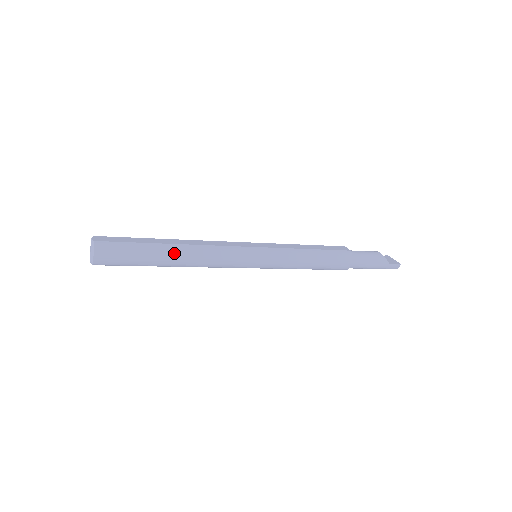
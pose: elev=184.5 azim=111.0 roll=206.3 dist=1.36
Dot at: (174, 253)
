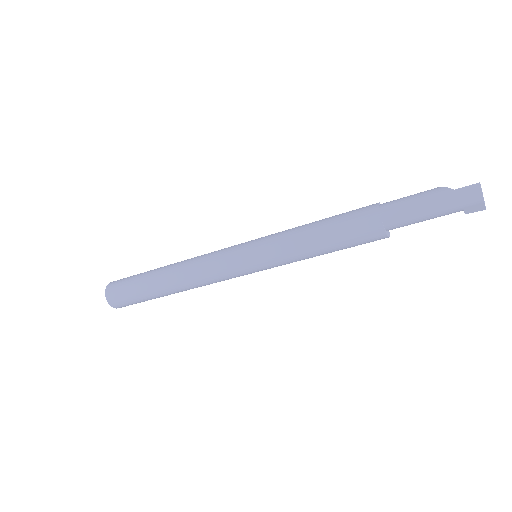
Dot at: (165, 269)
